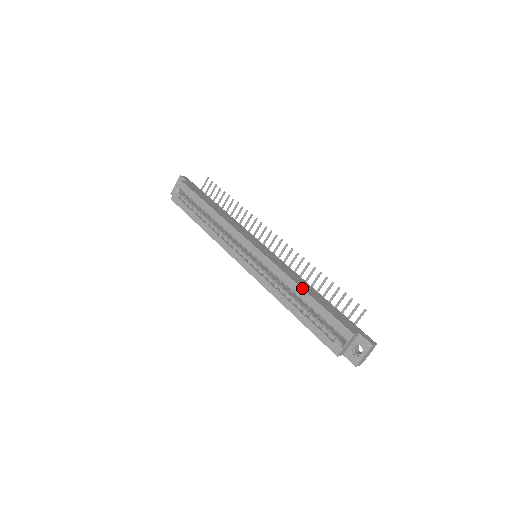
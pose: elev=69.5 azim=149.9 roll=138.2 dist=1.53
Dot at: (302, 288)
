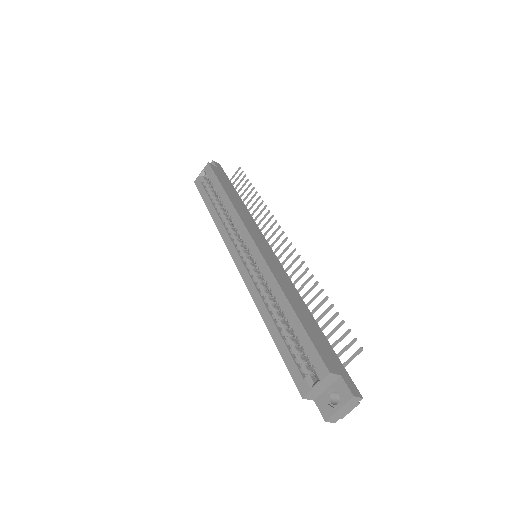
Dot at: (287, 299)
